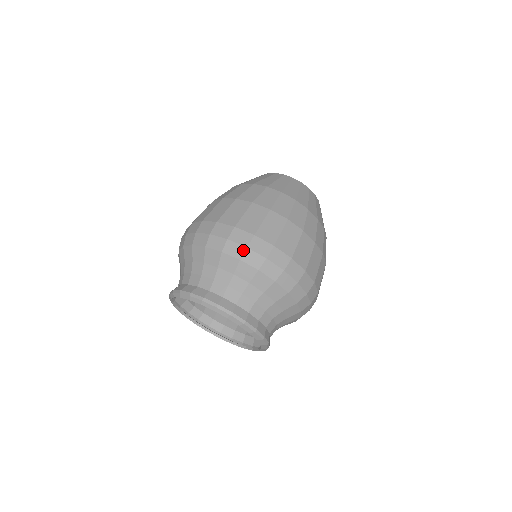
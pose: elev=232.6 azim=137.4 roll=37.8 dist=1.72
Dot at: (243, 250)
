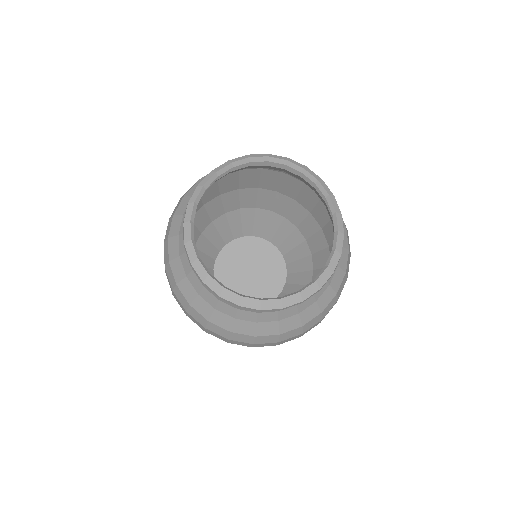
Dot at: occluded
